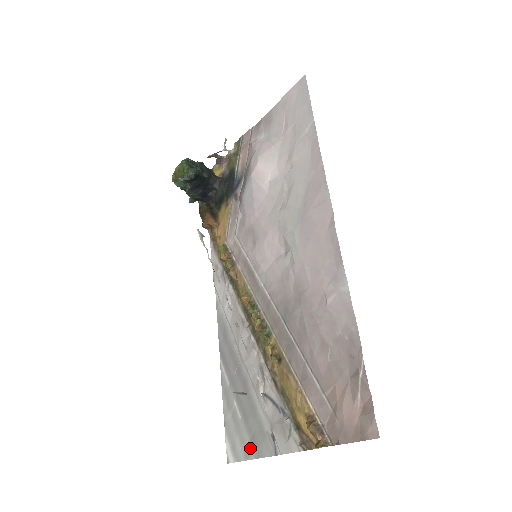
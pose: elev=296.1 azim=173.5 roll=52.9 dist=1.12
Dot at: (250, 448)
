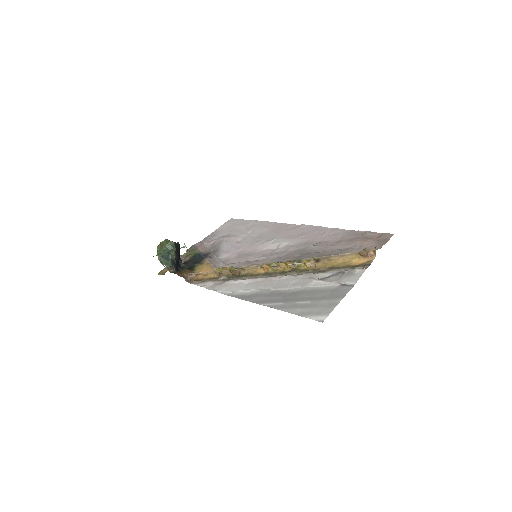
Dot at: (333, 300)
